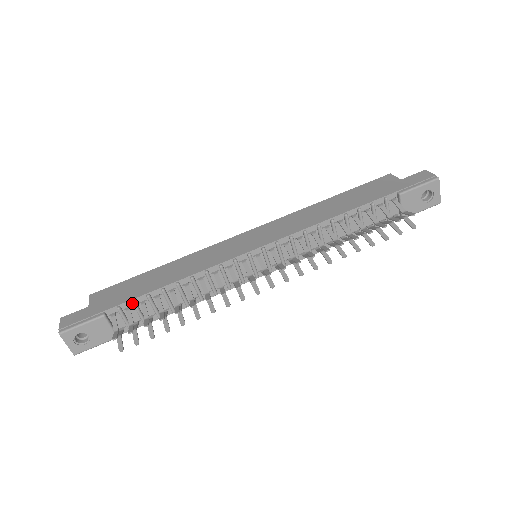
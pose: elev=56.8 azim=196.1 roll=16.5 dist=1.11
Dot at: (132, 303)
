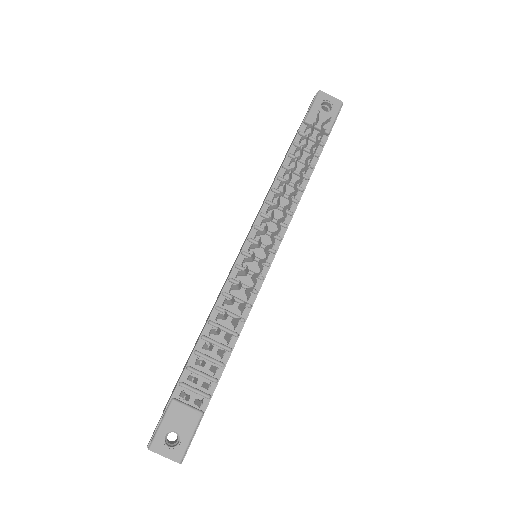
Dot at: (187, 369)
